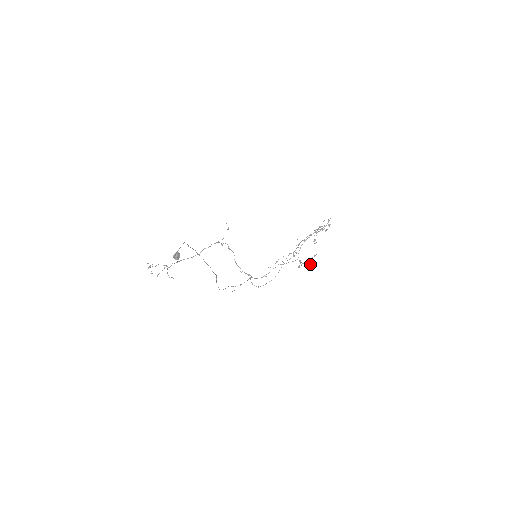
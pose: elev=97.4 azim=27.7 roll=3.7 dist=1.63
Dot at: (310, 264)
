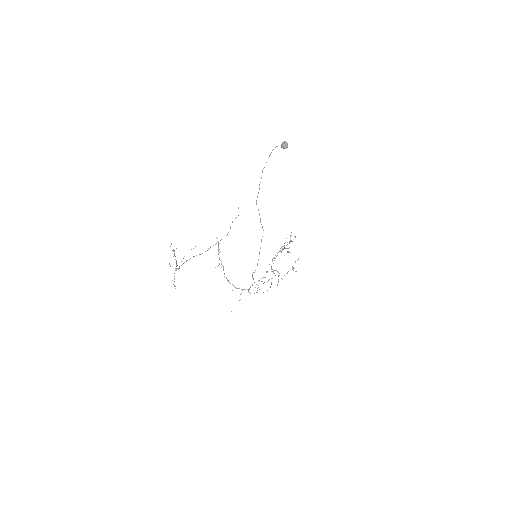
Dot at: occluded
